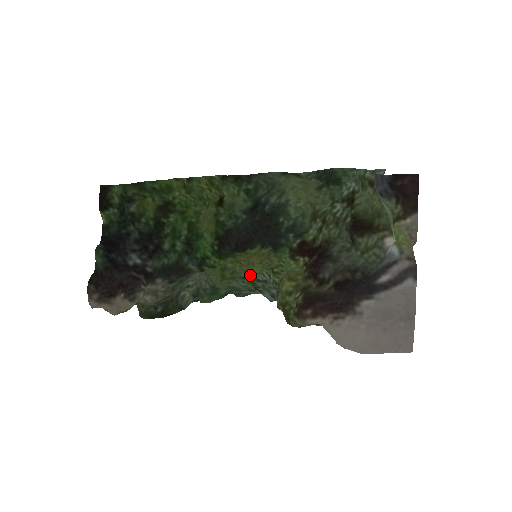
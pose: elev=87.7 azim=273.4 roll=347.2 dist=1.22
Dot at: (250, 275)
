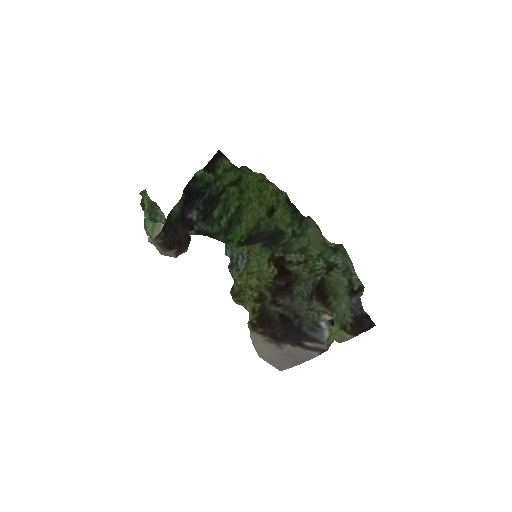
Dot at: occluded
